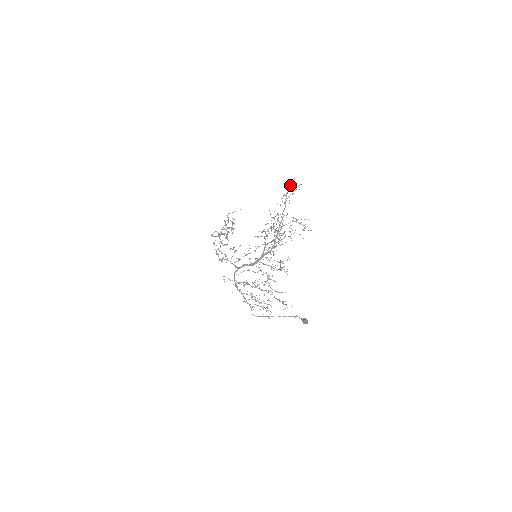
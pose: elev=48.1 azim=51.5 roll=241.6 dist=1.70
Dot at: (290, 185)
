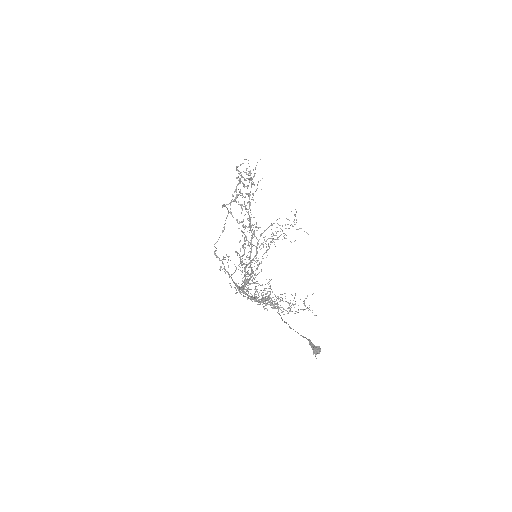
Dot at: occluded
